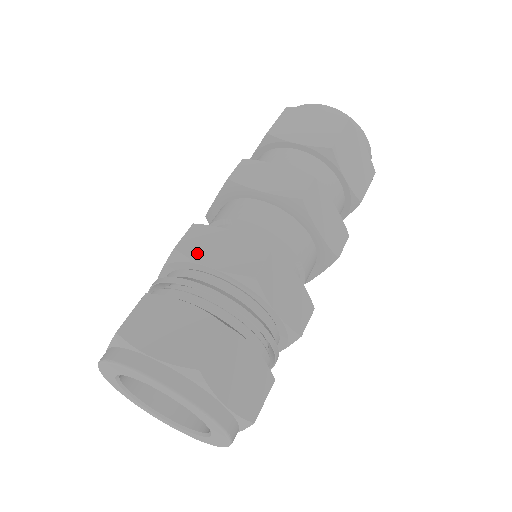
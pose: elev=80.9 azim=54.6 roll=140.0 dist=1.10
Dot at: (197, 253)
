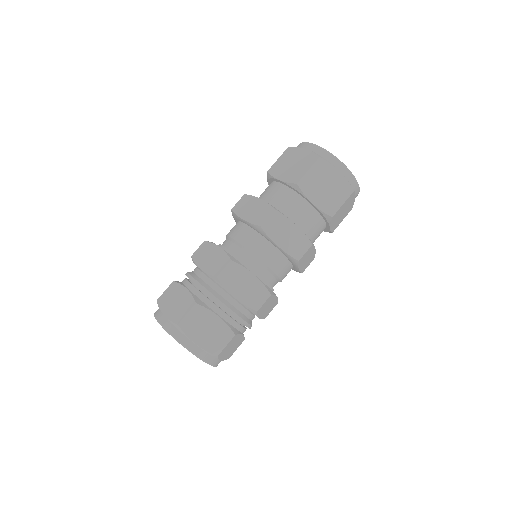
Dot at: (199, 260)
